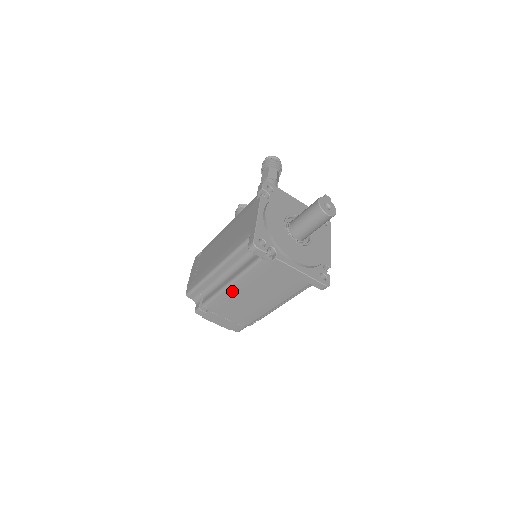
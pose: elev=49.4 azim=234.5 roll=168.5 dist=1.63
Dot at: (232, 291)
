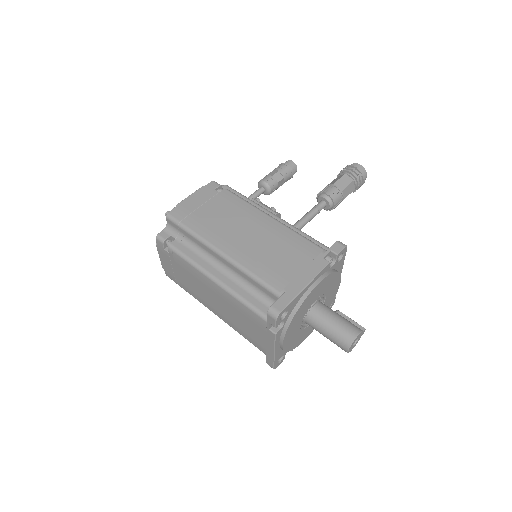
Dot at: (208, 282)
